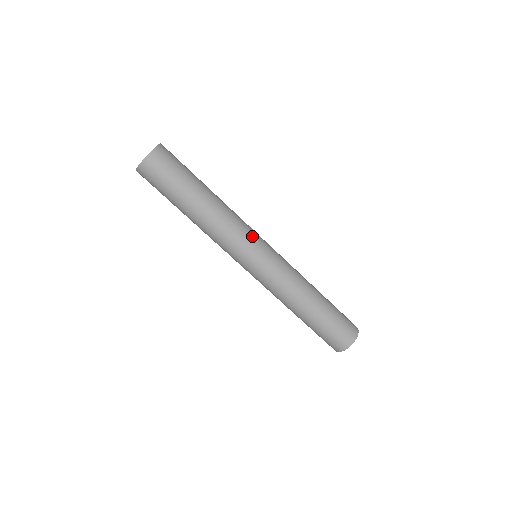
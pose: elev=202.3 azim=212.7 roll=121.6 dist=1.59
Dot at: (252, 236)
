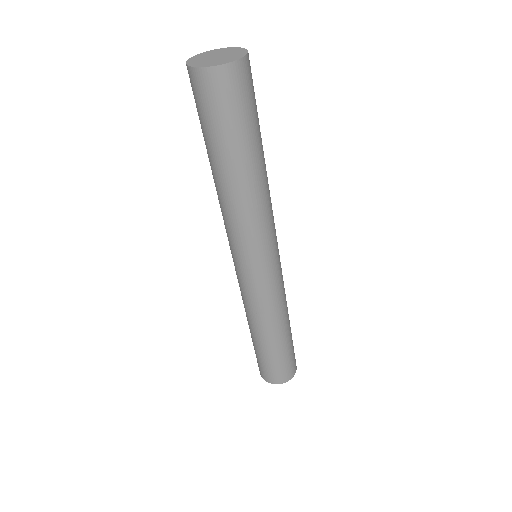
Dot at: (268, 244)
